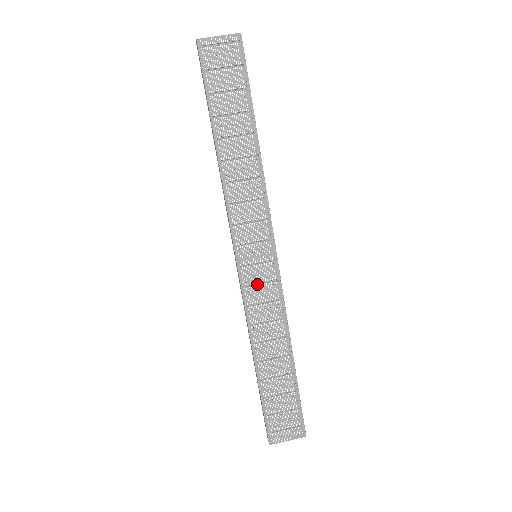
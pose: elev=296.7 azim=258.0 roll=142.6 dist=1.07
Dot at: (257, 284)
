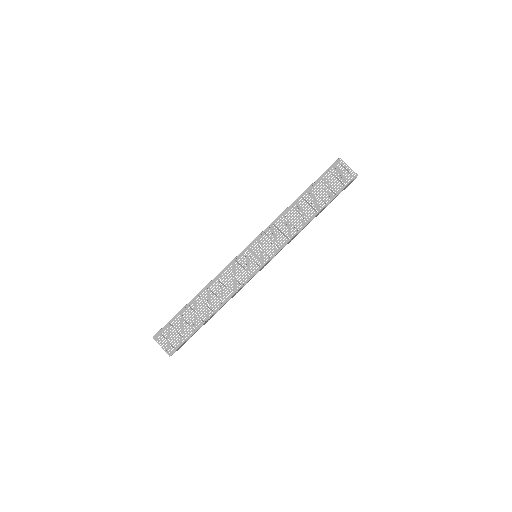
Dot at: (241, 266)
